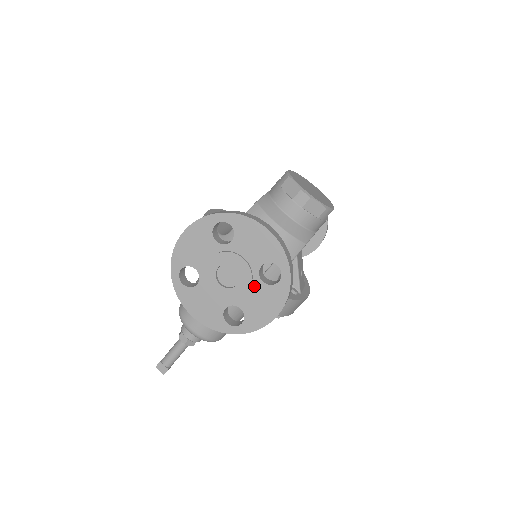
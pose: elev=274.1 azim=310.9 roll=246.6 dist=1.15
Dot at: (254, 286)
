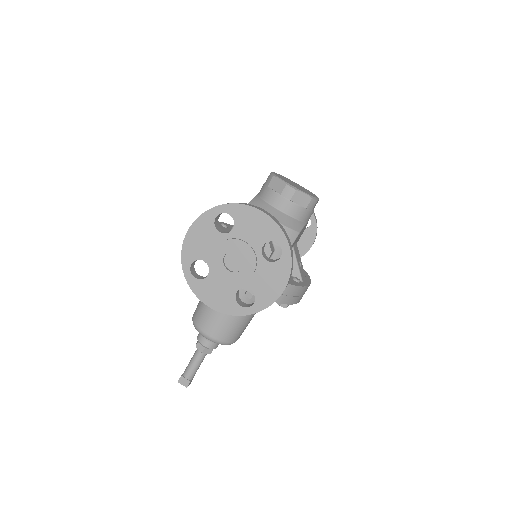
Dot at: (259, 266)
